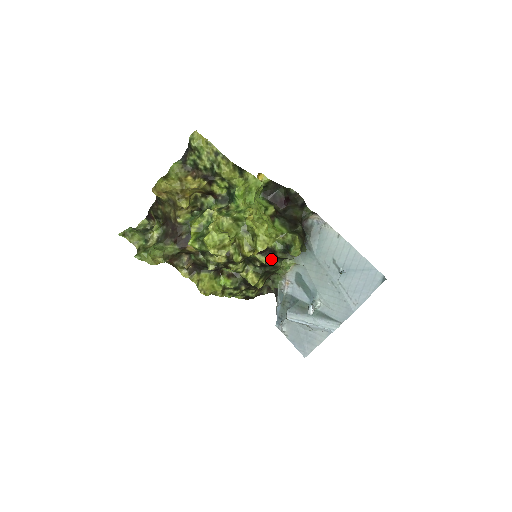
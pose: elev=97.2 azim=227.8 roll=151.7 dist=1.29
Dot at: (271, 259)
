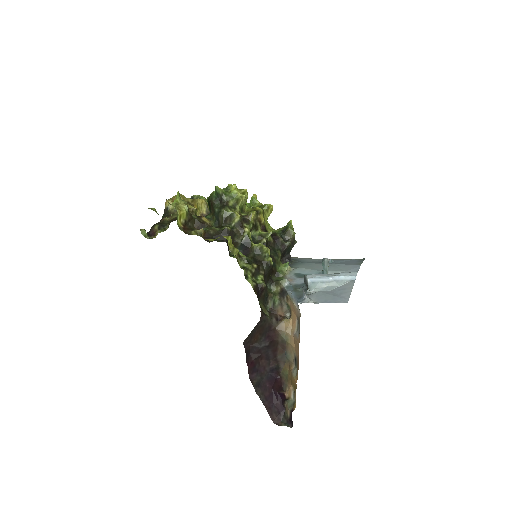
Dot at: (272, 246)
